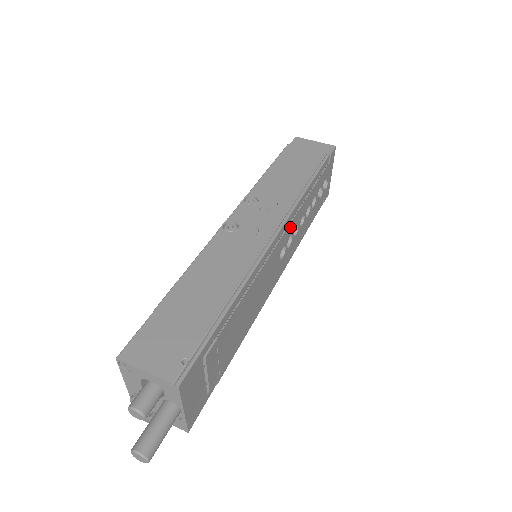
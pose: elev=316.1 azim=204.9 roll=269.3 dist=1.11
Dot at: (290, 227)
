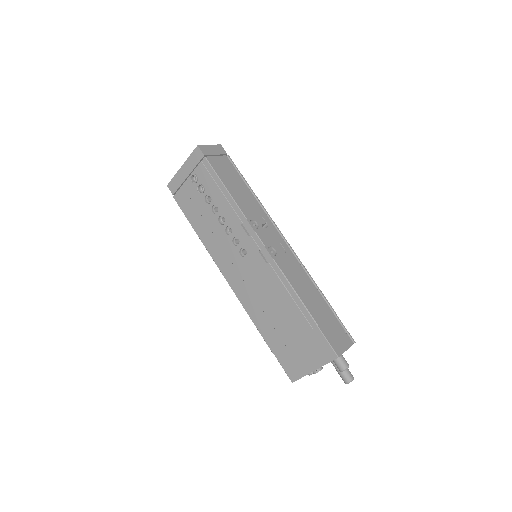
Dot at: occluded
